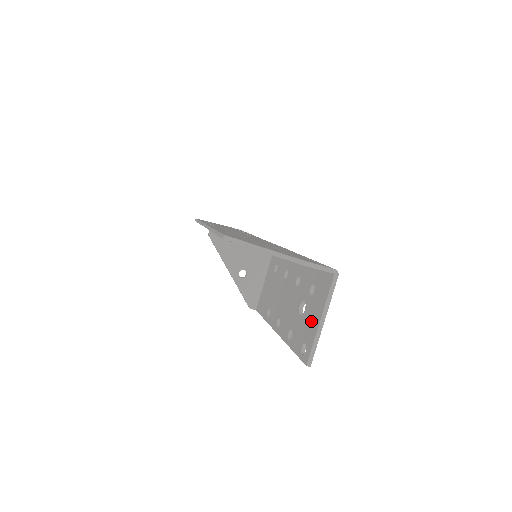
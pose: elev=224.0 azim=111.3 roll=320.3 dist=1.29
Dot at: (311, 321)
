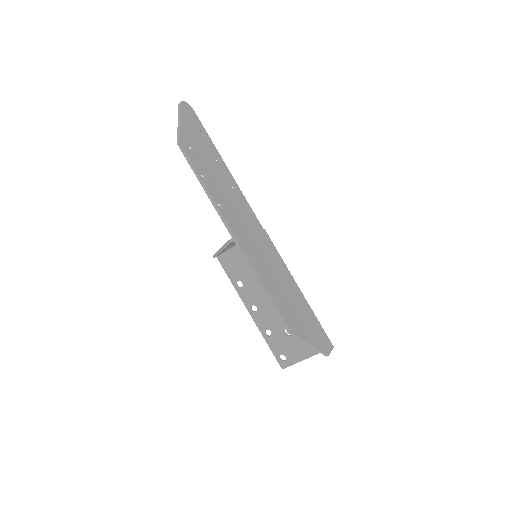
Dot at: (297, 350)
